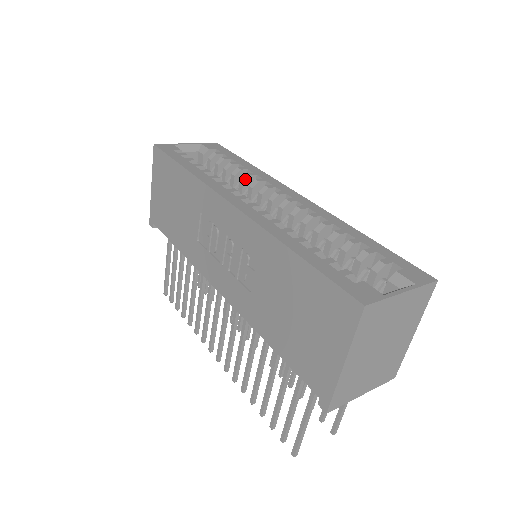
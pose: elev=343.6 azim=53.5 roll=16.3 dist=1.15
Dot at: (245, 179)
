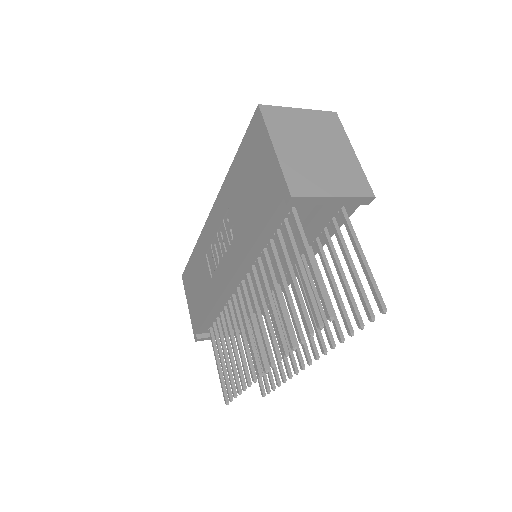
Dot at: occluded
